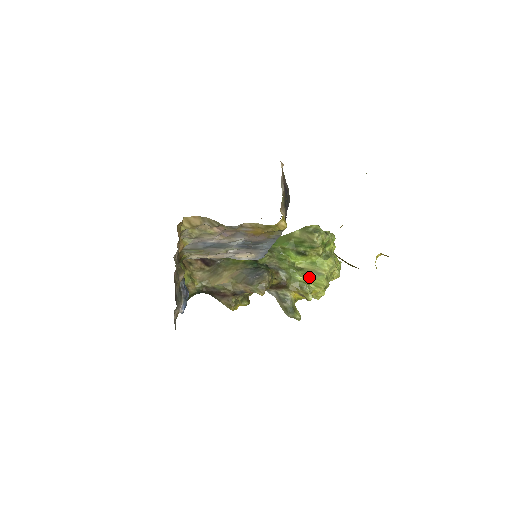
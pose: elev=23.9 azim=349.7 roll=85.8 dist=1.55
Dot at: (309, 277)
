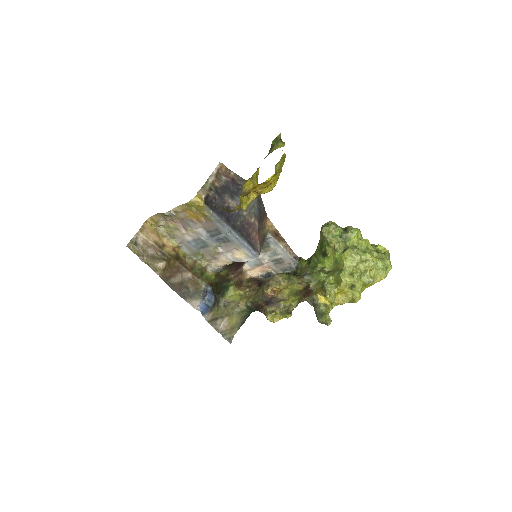
Dot at: (334, 277)
